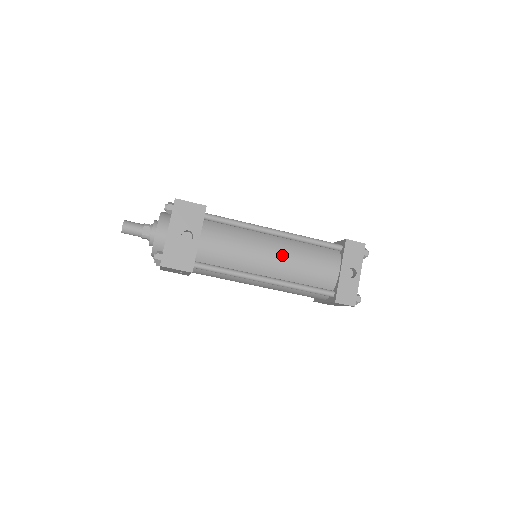
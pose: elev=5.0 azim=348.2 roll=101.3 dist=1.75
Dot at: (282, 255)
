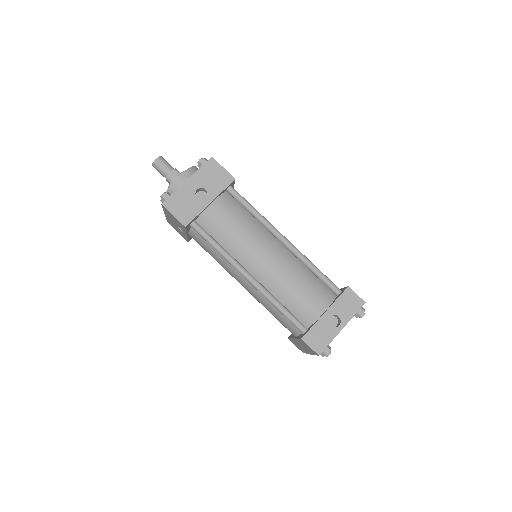
Dot at: (277, 263)
